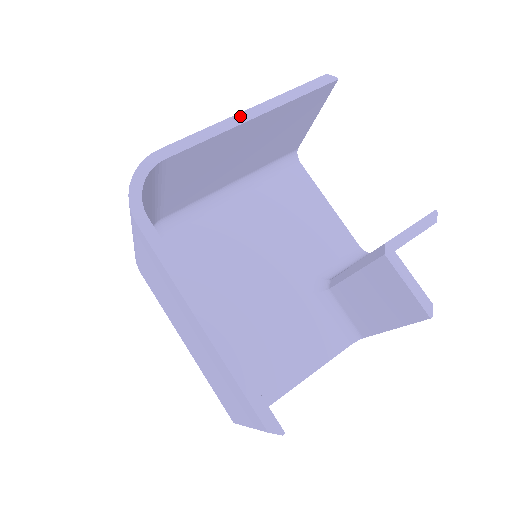
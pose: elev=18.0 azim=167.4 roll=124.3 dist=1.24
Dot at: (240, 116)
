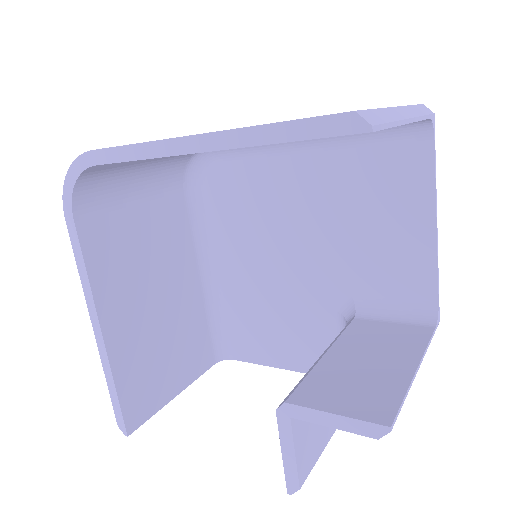
Dot at: (182, 142)
